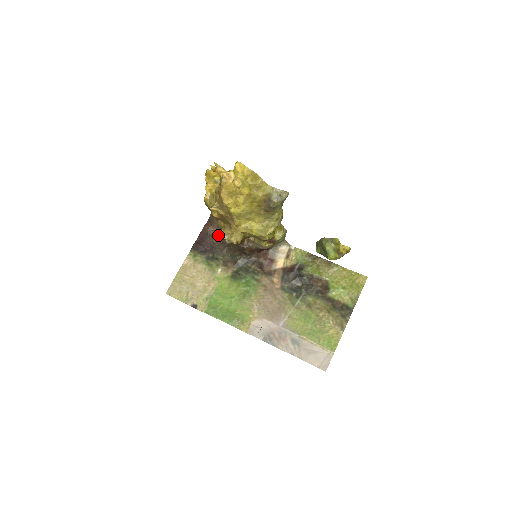
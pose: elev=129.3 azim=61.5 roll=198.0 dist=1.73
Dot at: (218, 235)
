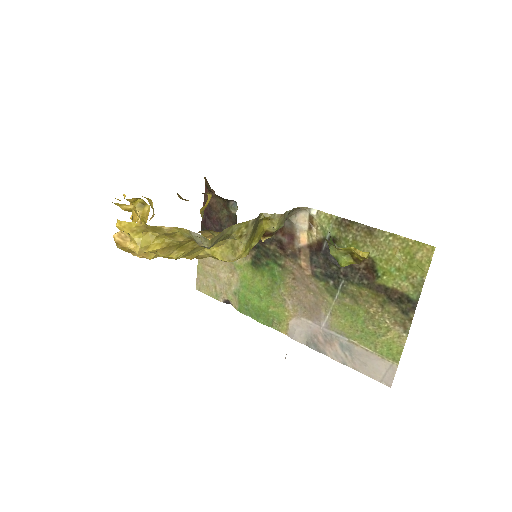
Dot at: (222, 207)
